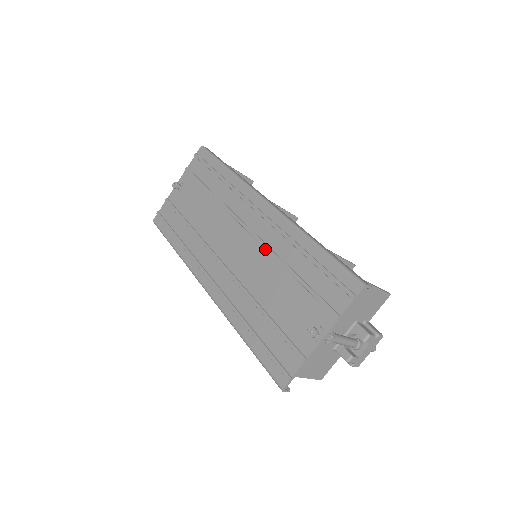
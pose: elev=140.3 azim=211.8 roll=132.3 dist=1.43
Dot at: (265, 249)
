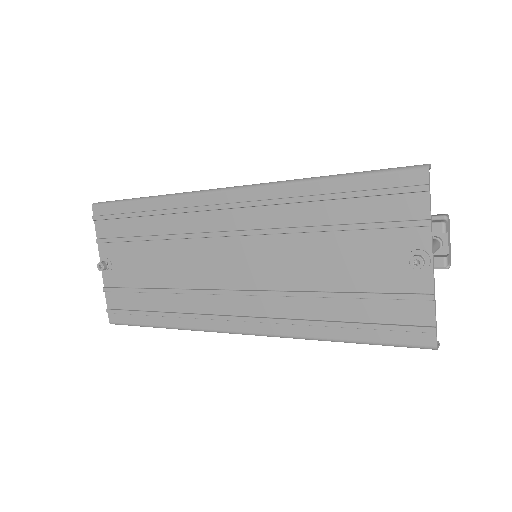
Dot at: (272, 235)
